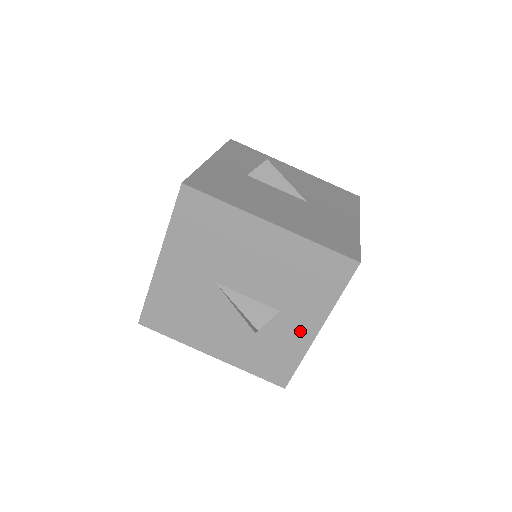
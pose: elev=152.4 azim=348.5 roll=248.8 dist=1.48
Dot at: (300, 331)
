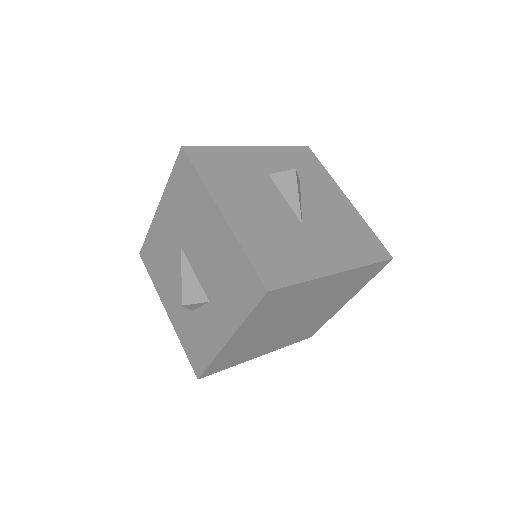
Dot at: (217, 331)
